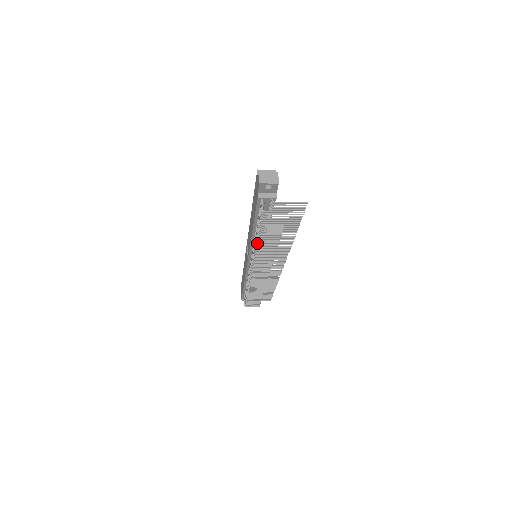
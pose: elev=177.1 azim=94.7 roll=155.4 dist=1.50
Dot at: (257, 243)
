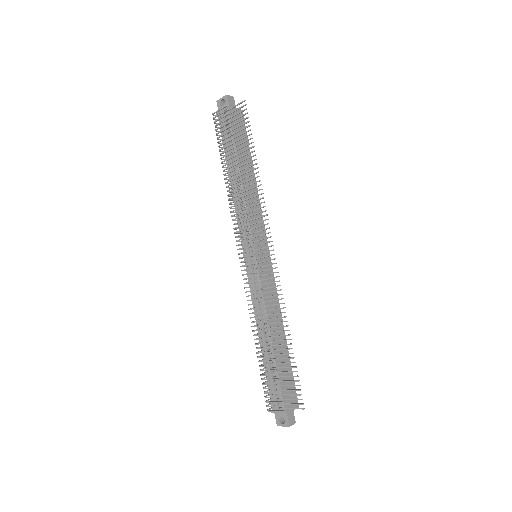
Dot at: (225, 178)
